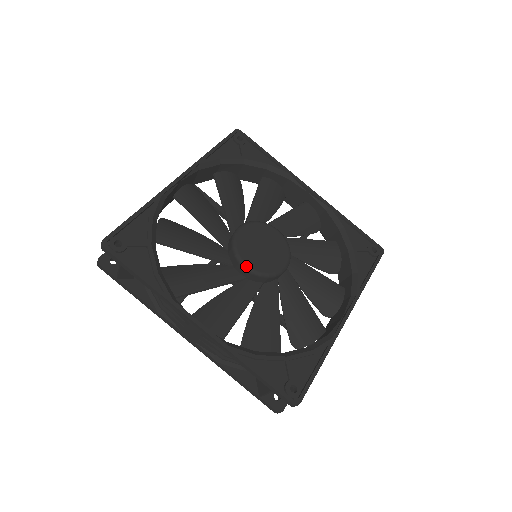
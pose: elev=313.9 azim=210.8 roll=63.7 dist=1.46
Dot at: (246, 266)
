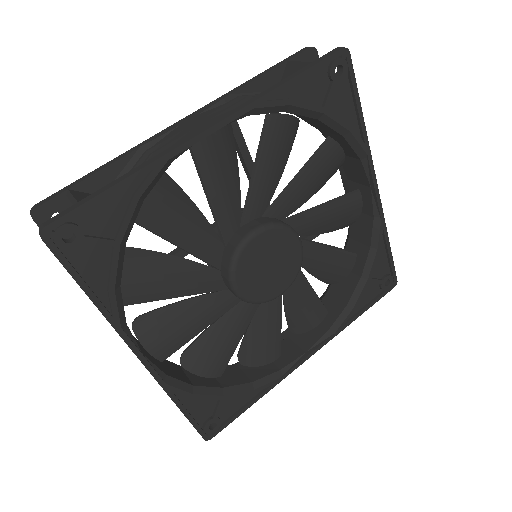
Dot at: (235, 289)
